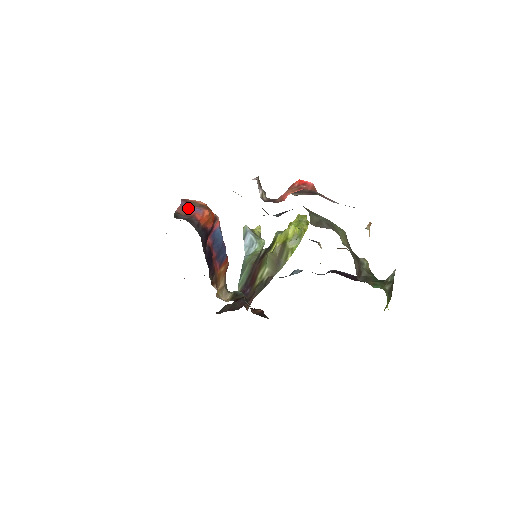
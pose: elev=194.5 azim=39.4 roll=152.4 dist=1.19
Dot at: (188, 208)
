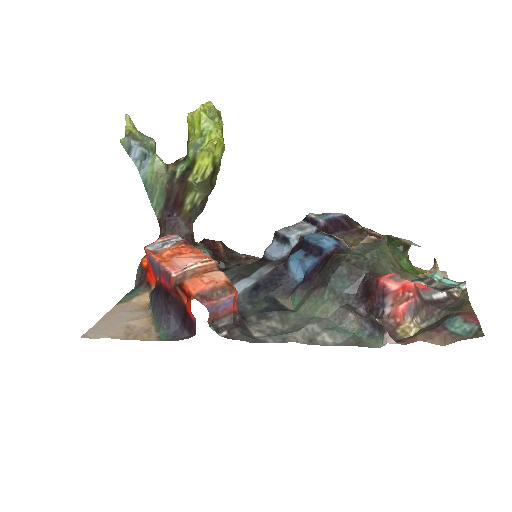
Dot at: (218, 308)
